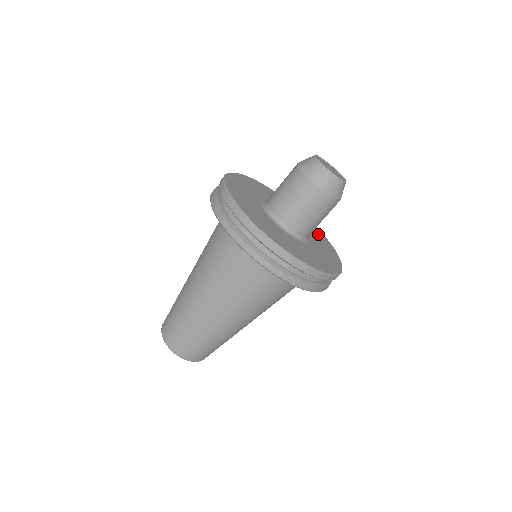
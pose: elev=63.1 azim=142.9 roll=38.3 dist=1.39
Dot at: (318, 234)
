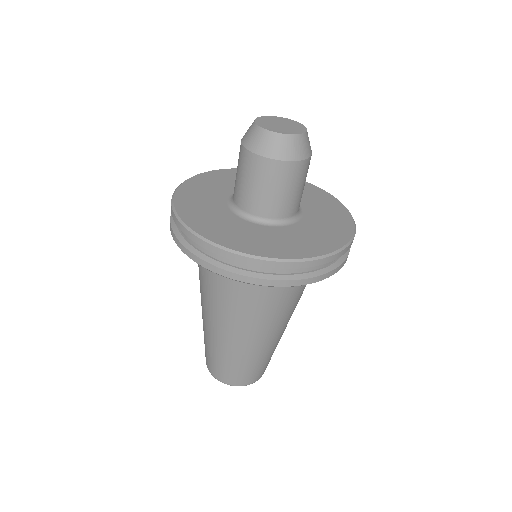
Dot at: (304, 189)
